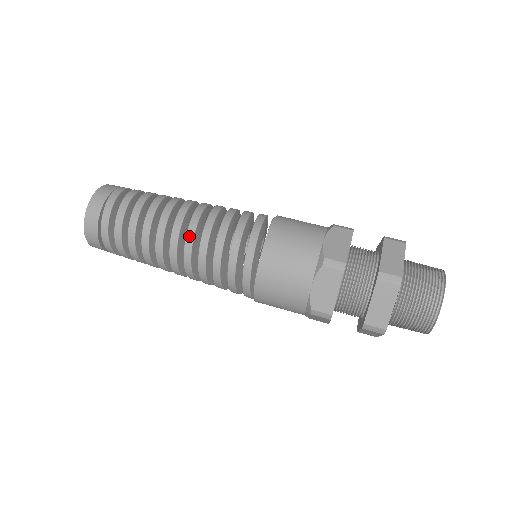
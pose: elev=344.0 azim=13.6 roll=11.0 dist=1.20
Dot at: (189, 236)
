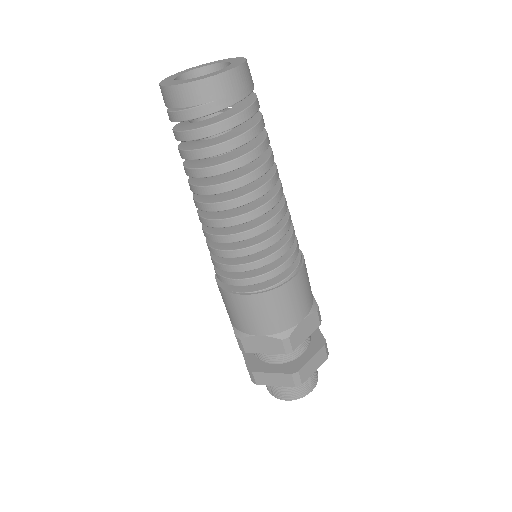
Dot at: (203, 221)
